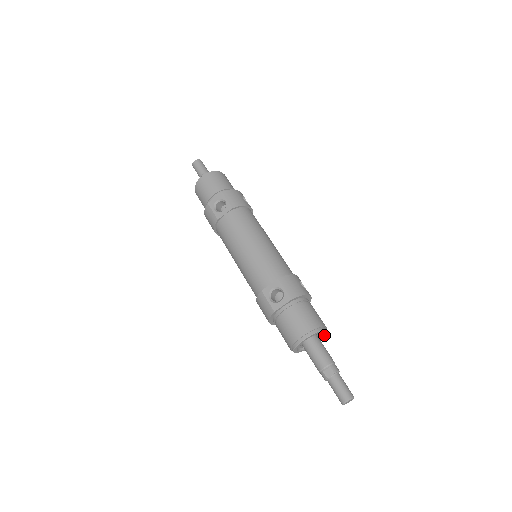
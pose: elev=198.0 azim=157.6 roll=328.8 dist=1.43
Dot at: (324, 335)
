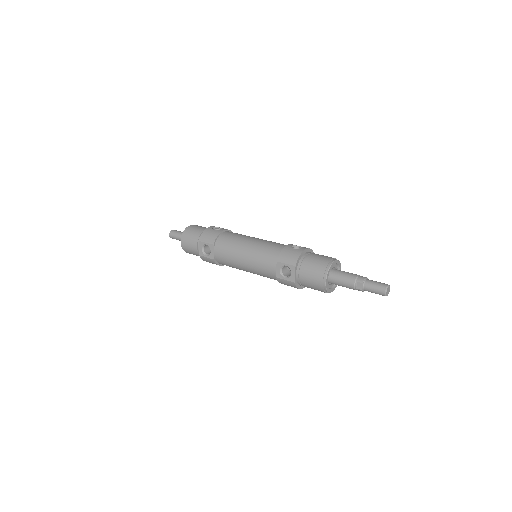
Dot at: (338, 263)
